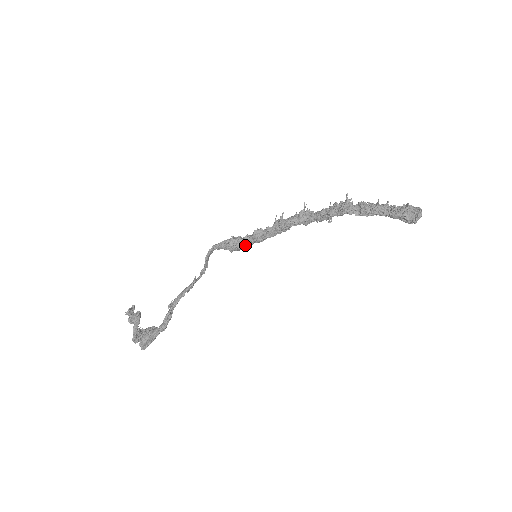
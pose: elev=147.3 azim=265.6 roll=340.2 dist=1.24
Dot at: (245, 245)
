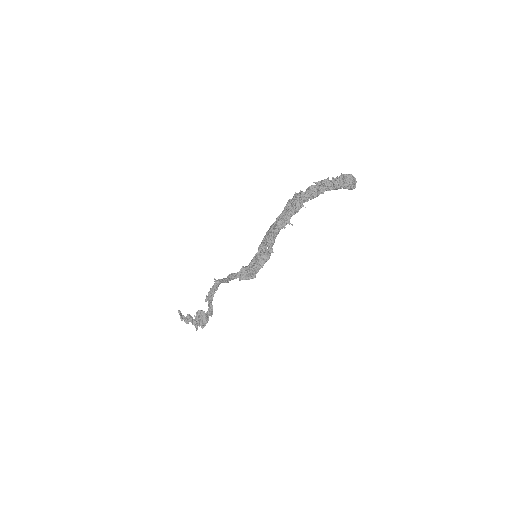
Dot at: occluded
